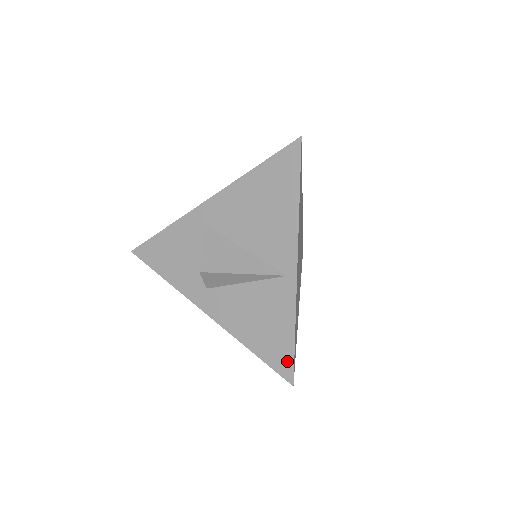
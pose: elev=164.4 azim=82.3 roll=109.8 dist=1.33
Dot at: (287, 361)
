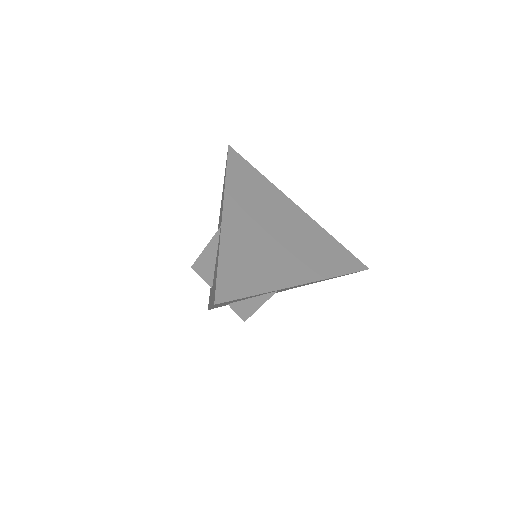
Dot at: (215, 288)
